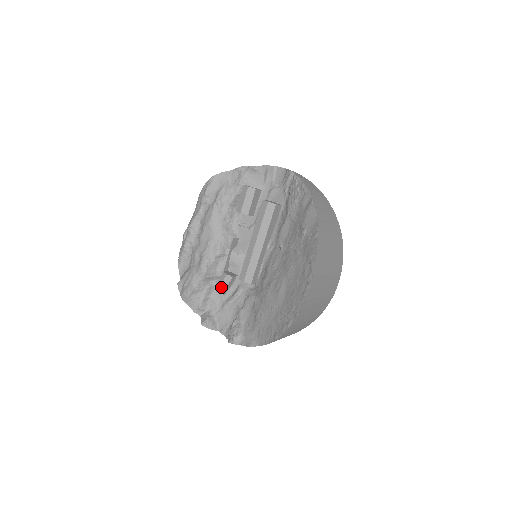
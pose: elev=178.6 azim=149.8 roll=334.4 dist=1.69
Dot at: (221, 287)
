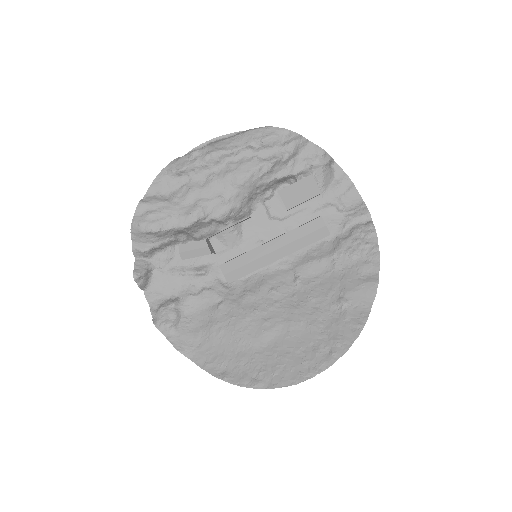
Dot at: (189, 252)
